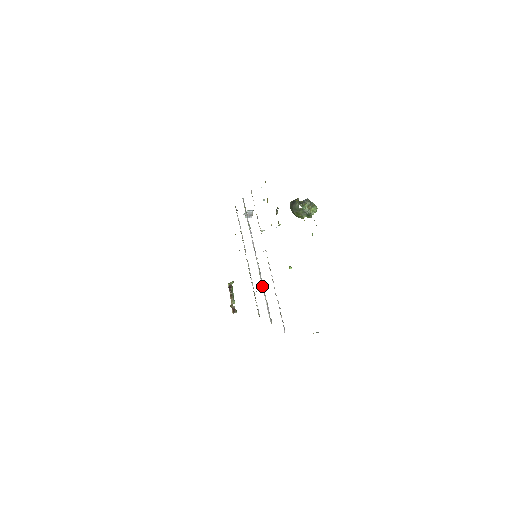
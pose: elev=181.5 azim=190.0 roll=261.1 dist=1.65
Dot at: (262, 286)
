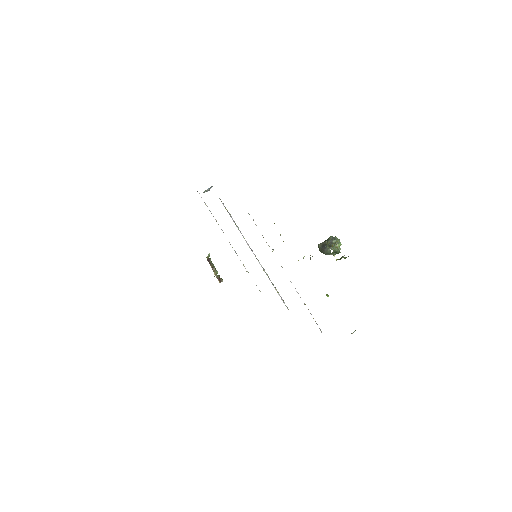
Dot at: occluded
